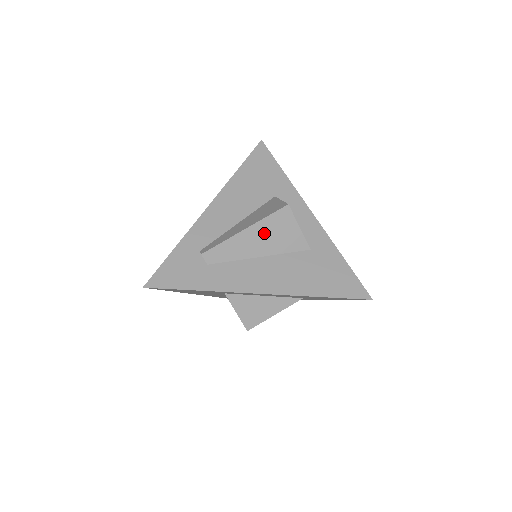
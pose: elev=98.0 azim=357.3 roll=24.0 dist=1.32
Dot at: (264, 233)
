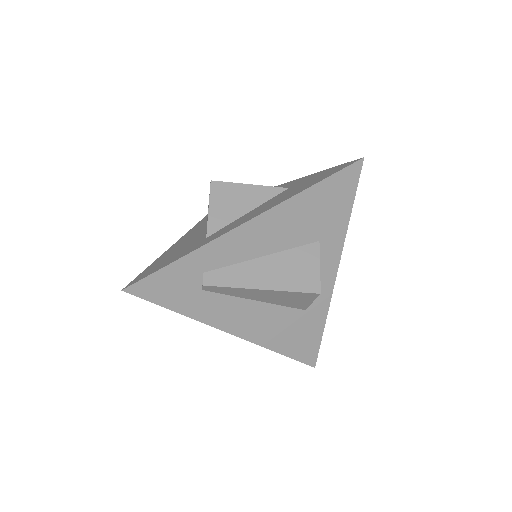
Dot at: (277, 295)
